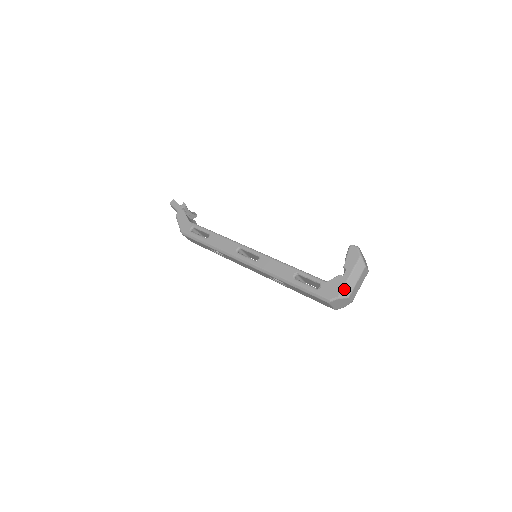
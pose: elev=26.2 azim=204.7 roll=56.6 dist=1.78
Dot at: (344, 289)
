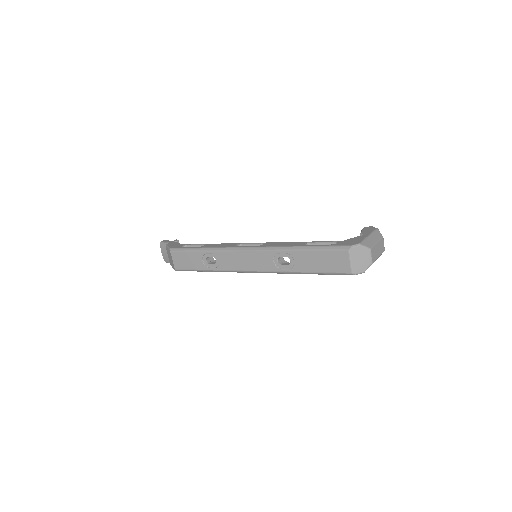
Dot at: (365, 241)
